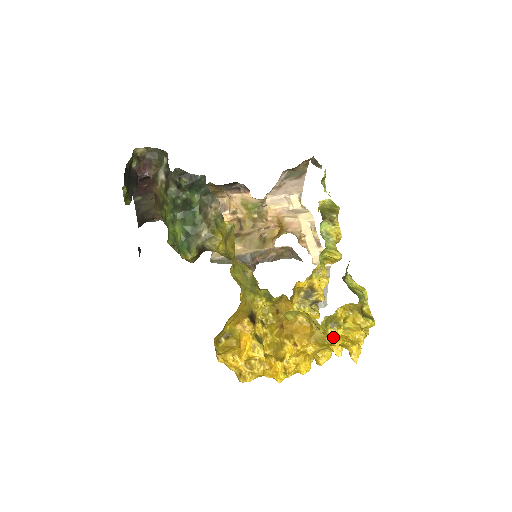
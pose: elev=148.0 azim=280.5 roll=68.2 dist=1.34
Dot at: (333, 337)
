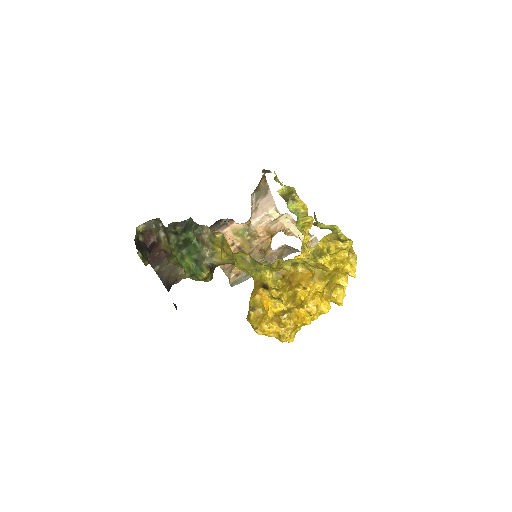
Dot at: (324, 264)
